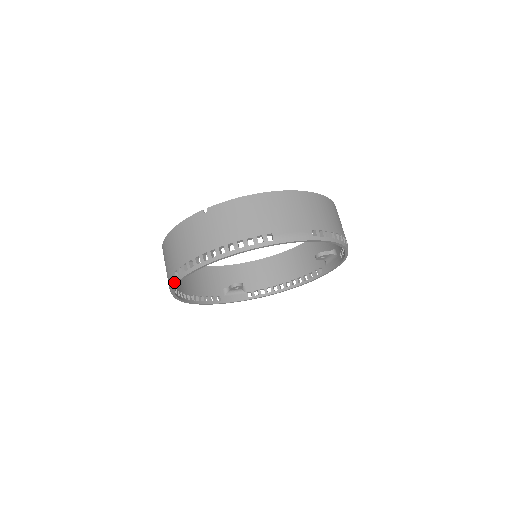
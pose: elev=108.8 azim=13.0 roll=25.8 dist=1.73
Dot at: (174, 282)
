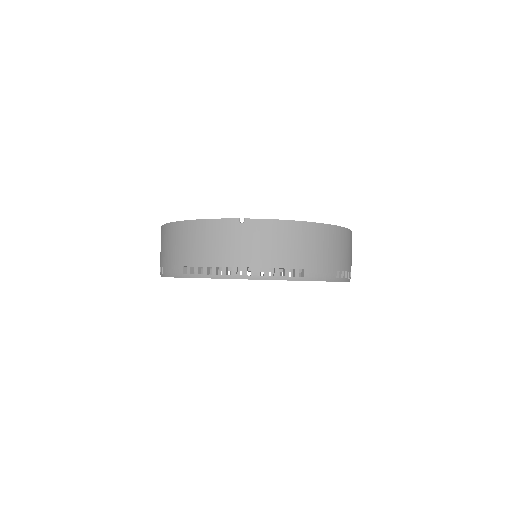
Dot at: (178, 275)
